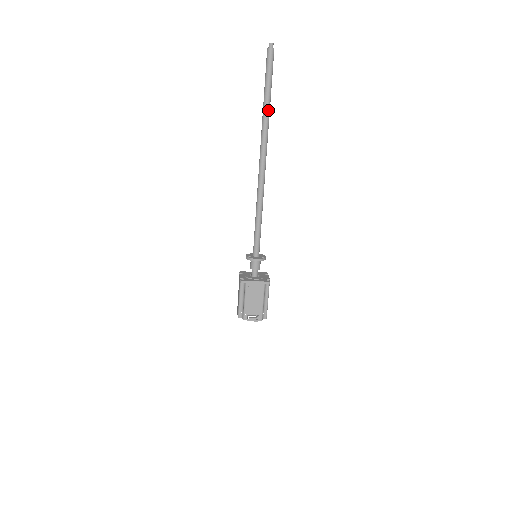
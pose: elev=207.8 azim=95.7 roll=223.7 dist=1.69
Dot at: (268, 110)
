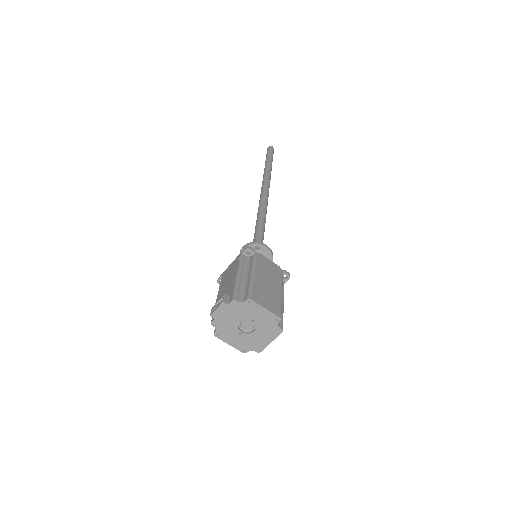
Dot at: (266, 167)
